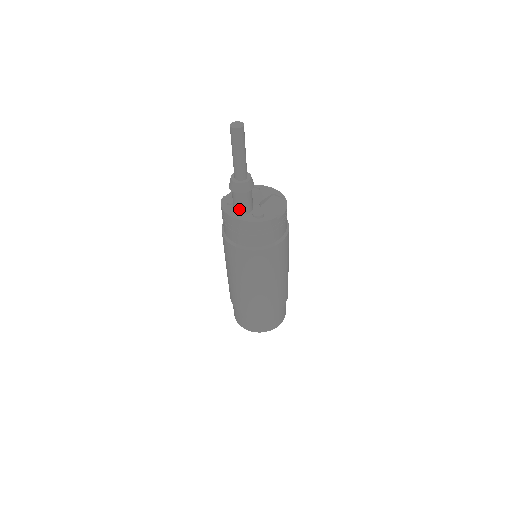
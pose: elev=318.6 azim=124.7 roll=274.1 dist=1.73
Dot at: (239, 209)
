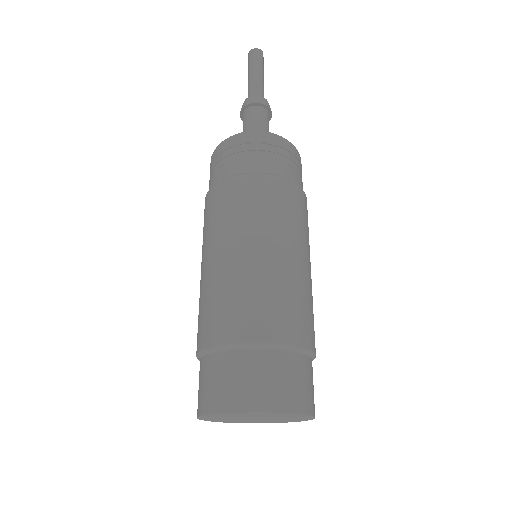
Dot at: (259, 129)
